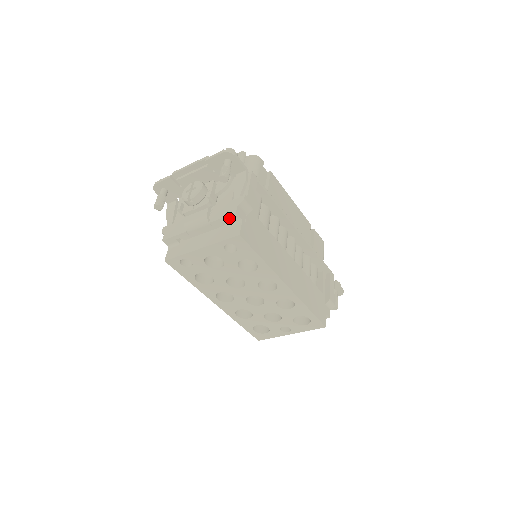
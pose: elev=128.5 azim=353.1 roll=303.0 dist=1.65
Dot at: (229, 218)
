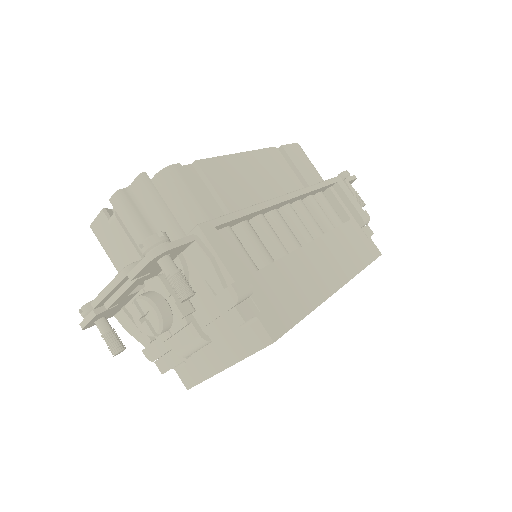
Dot at: occluded
